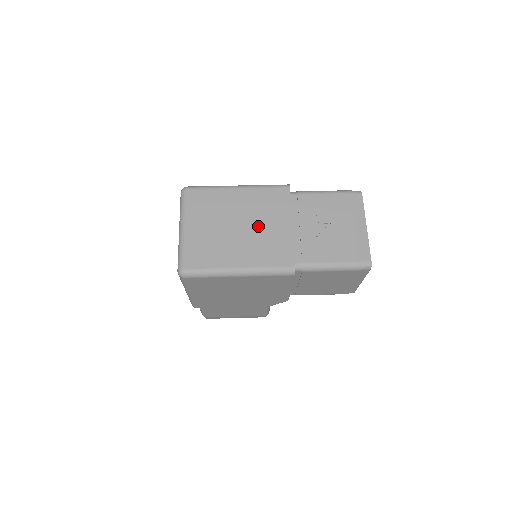
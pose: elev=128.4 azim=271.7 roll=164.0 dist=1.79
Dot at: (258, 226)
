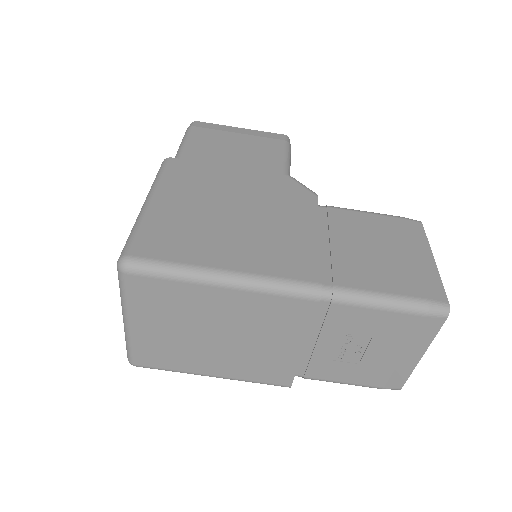
Dot at: (249, 341)
